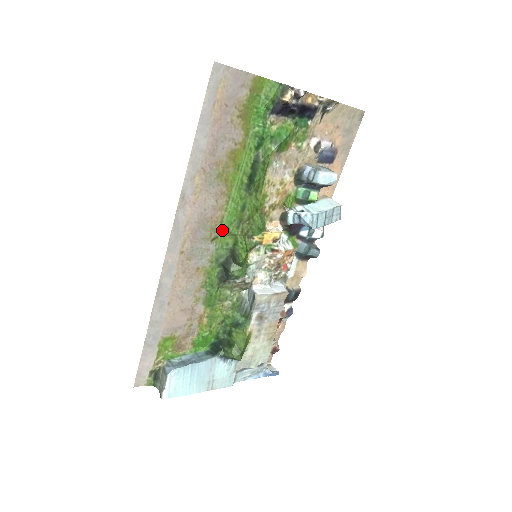
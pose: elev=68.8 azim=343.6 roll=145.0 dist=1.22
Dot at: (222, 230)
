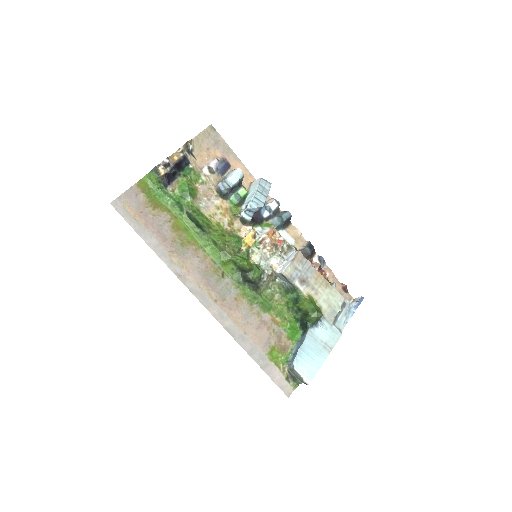
Dot at: (221, 266)
